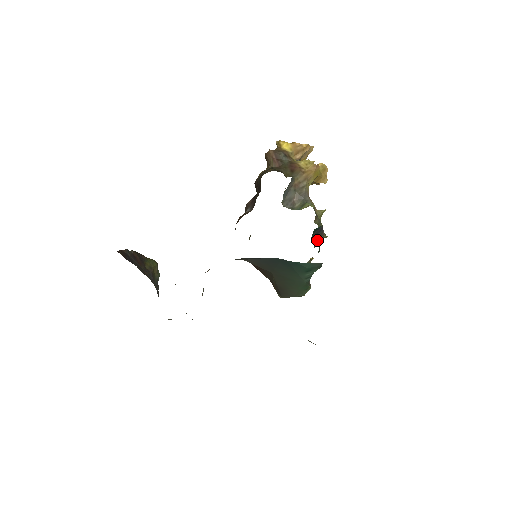
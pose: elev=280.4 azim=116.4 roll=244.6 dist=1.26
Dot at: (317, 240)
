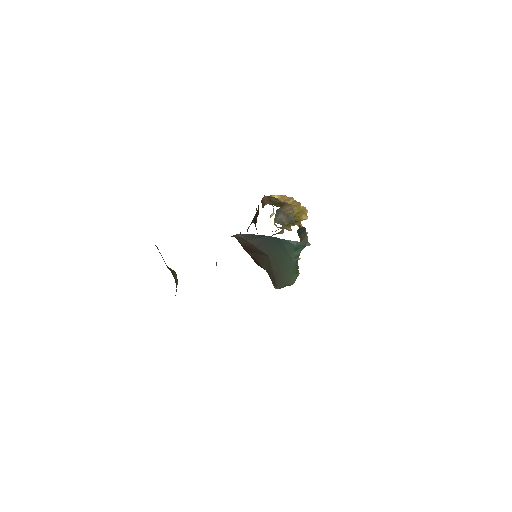
Dot at: (302, 238)
